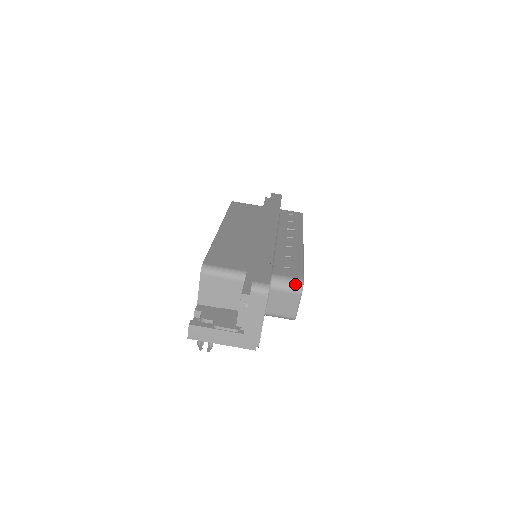
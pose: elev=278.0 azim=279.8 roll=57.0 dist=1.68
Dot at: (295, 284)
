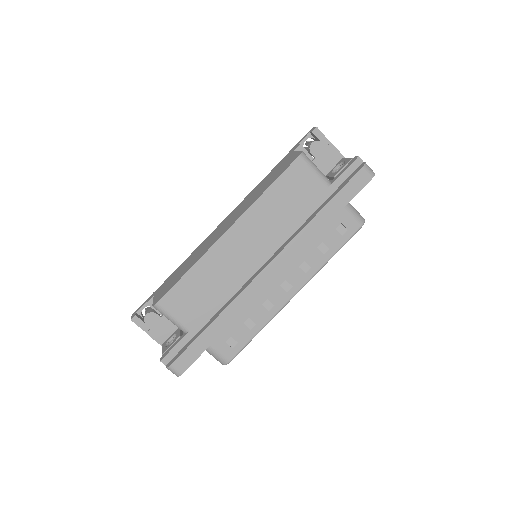
Dot at: (220, 361)
